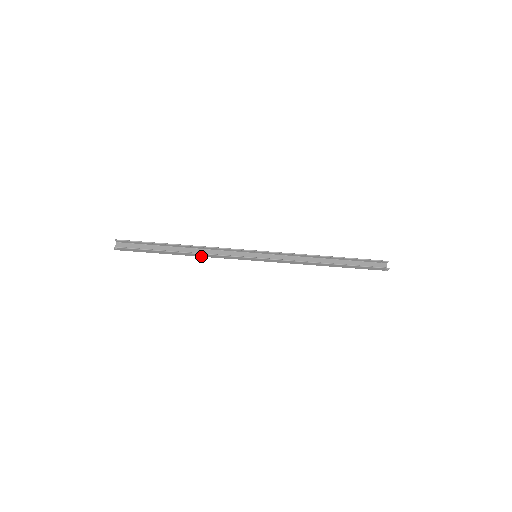
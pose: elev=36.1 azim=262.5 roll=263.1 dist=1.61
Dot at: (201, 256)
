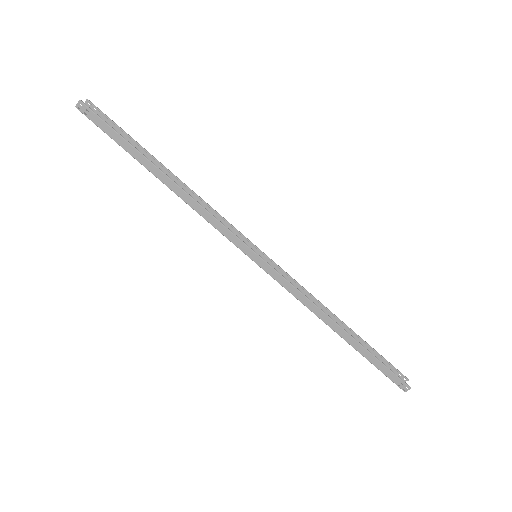
Dot at: (187, 202)
